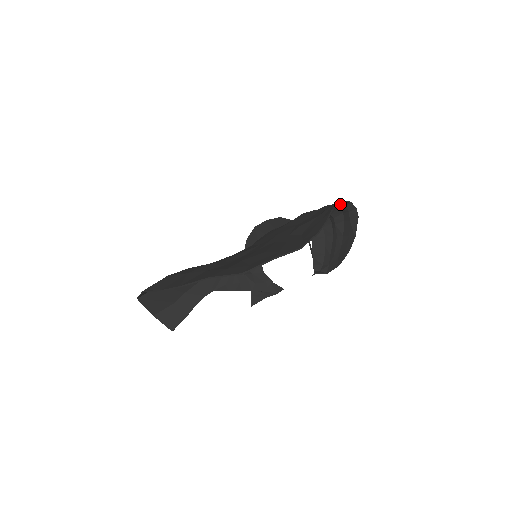
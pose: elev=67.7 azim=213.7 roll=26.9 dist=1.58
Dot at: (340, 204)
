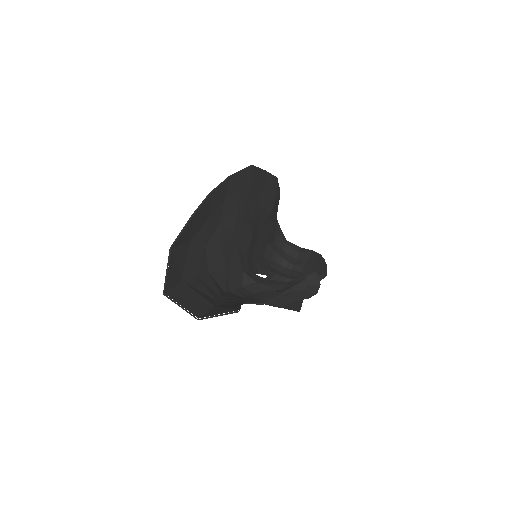
Dot at: (280, 237)
